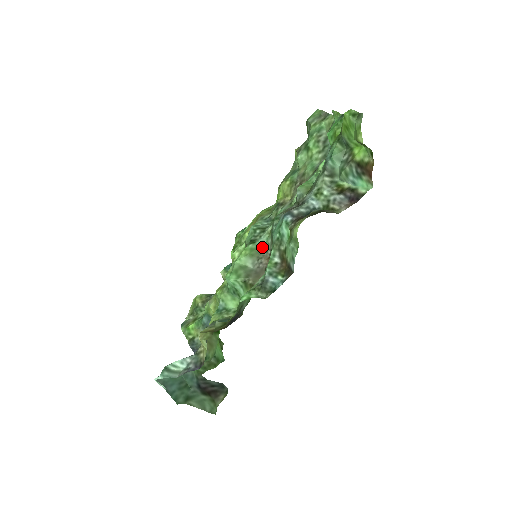
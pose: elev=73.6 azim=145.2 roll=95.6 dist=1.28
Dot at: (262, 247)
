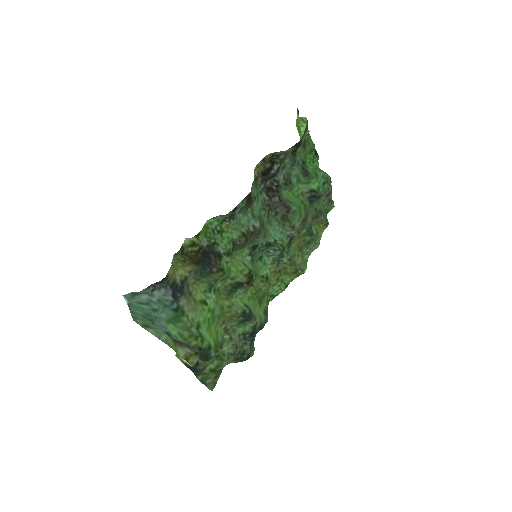
Dot at: (257, 241)
